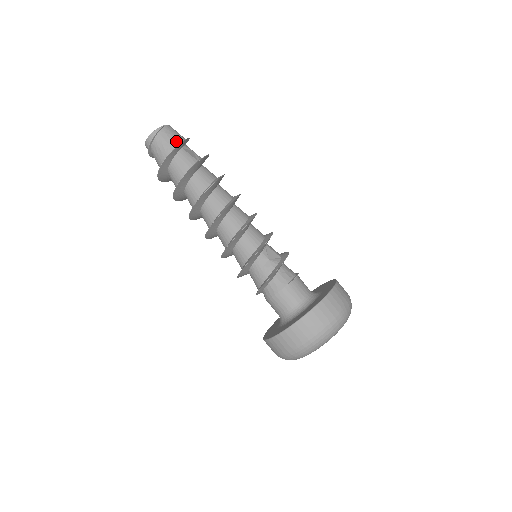
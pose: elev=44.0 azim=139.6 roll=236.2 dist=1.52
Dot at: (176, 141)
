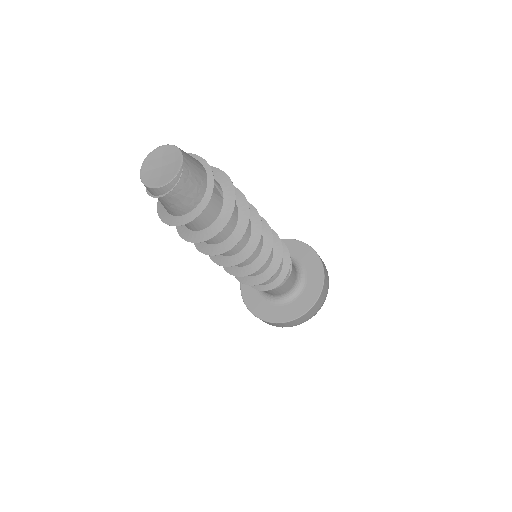
Dot at: (202, 186)
